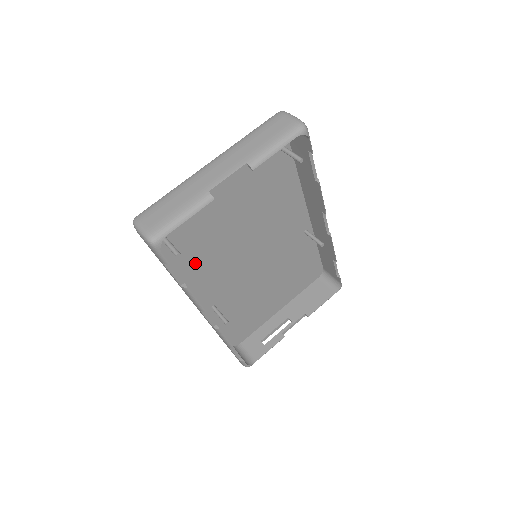
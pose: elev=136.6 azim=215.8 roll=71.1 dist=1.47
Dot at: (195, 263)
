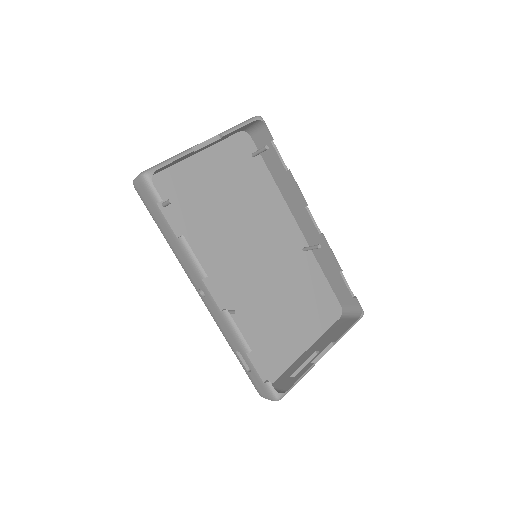
Dot at: (195, 247)
